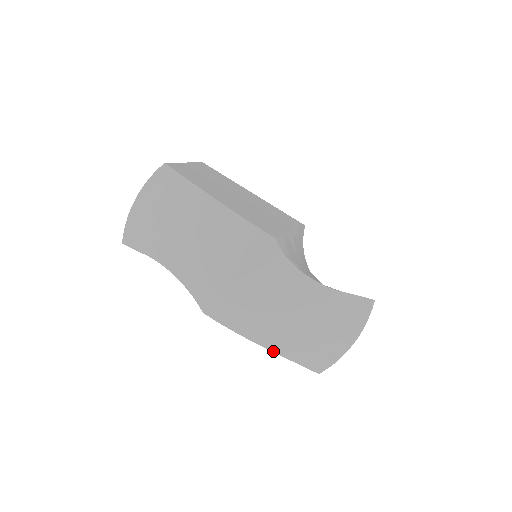
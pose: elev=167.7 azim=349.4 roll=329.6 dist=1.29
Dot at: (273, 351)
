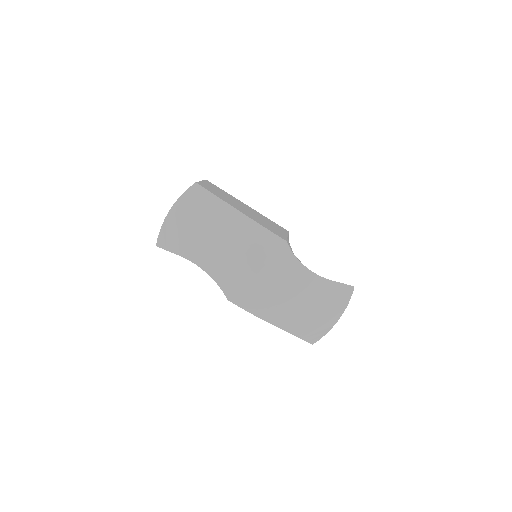
Dot at: (280, 328)
